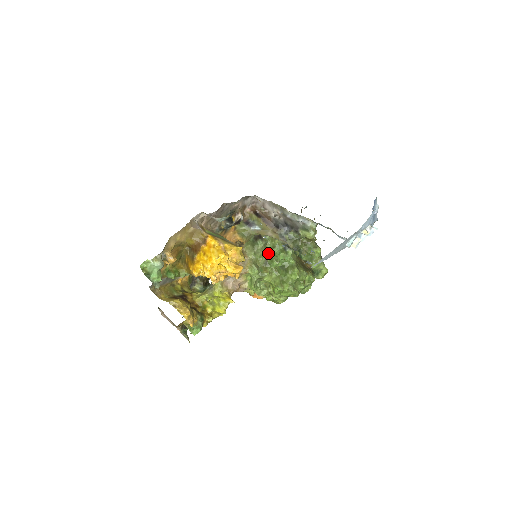
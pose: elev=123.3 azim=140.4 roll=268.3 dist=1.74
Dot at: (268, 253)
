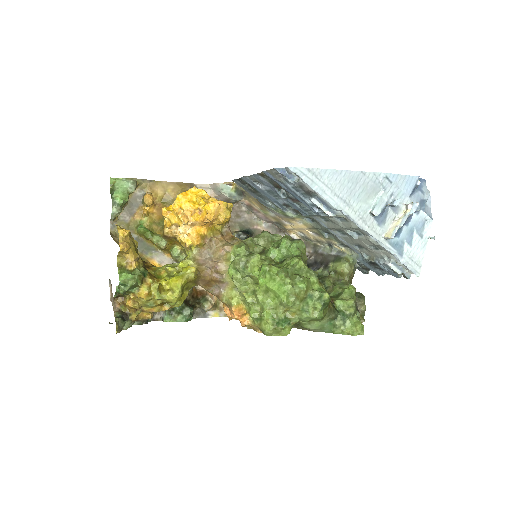
Dot at: occluded
